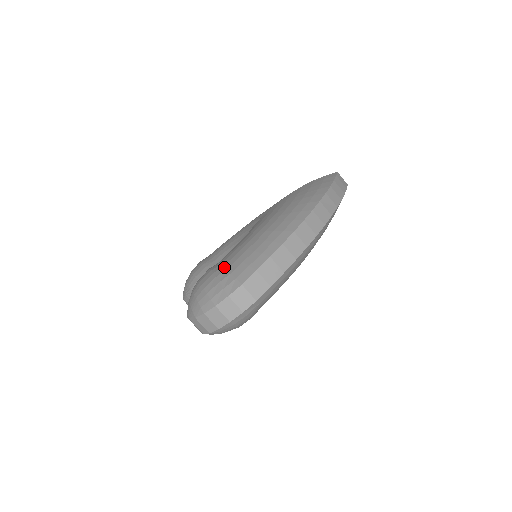
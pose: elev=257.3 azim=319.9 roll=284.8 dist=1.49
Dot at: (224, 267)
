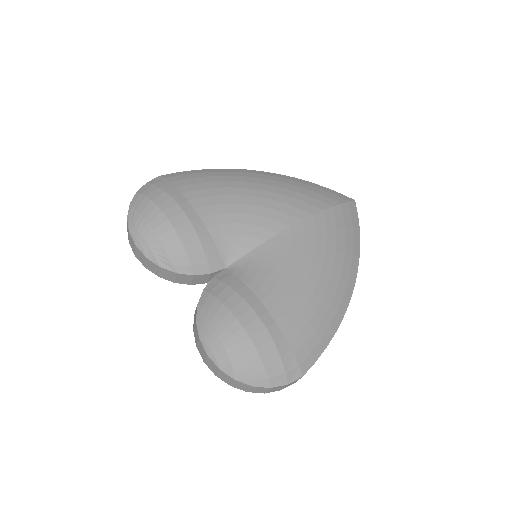
Dot at: (285, 337)
